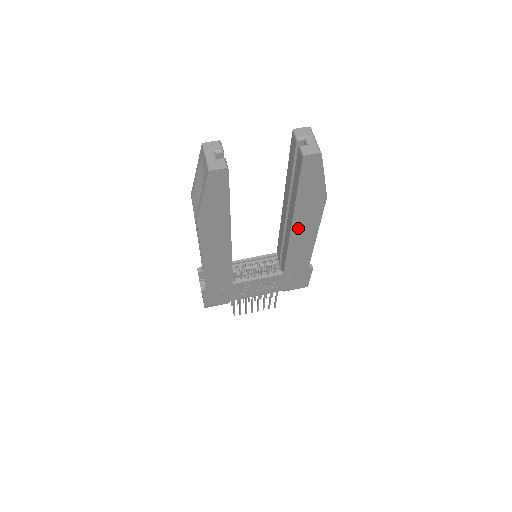
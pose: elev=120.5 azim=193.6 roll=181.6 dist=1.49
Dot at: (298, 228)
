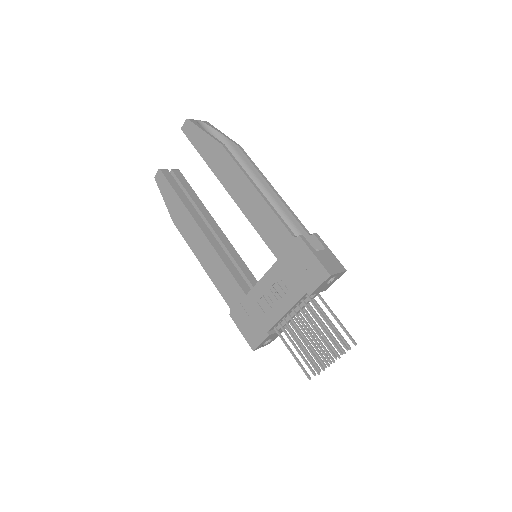
Dot at: (233, 189)
